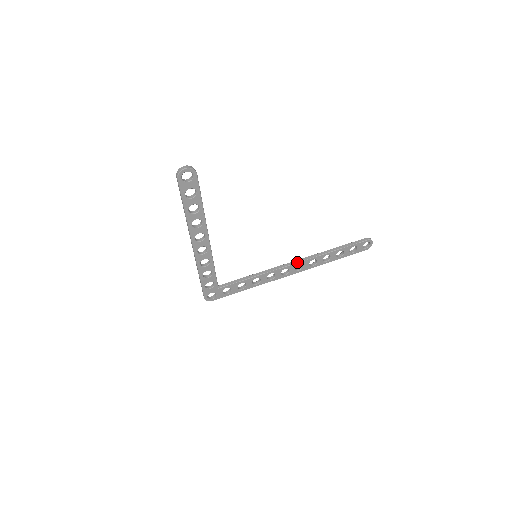
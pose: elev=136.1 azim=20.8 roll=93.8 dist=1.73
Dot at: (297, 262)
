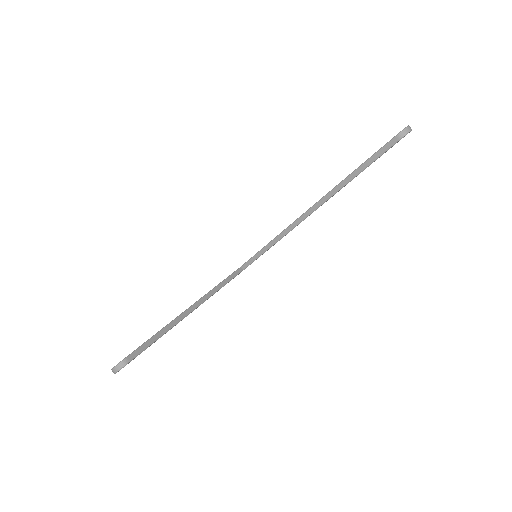
Dot at: (309, 214)
